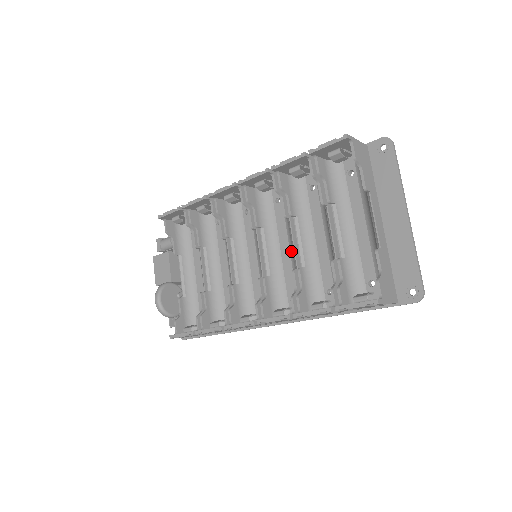
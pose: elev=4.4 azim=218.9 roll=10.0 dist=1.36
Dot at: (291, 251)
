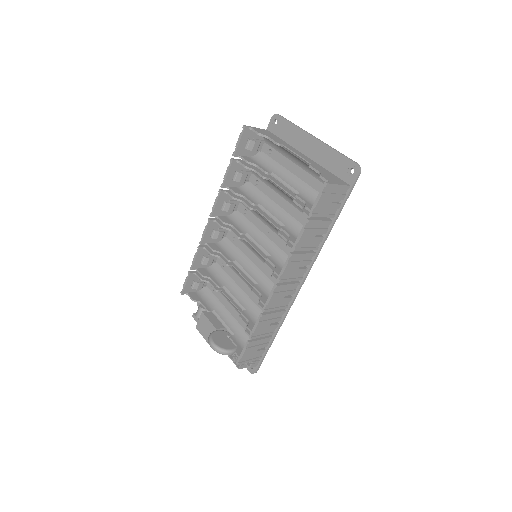
Dot at: (273, 229)
